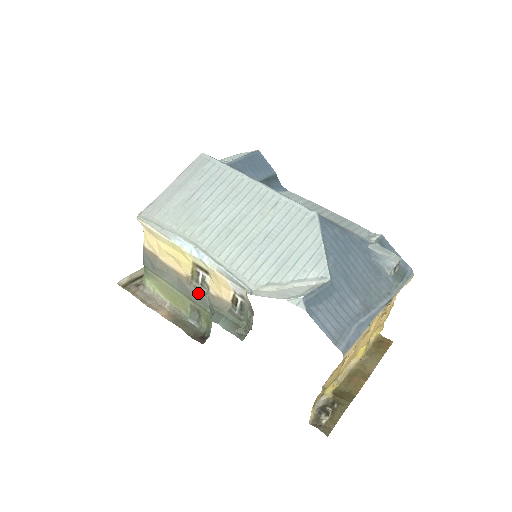
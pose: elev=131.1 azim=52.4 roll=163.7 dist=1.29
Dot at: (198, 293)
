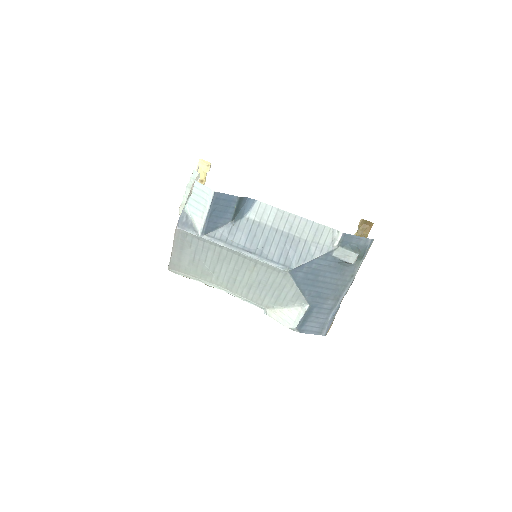
Dot at: occluded
